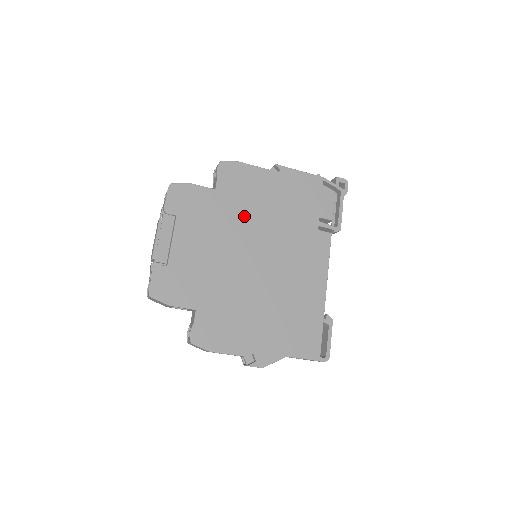
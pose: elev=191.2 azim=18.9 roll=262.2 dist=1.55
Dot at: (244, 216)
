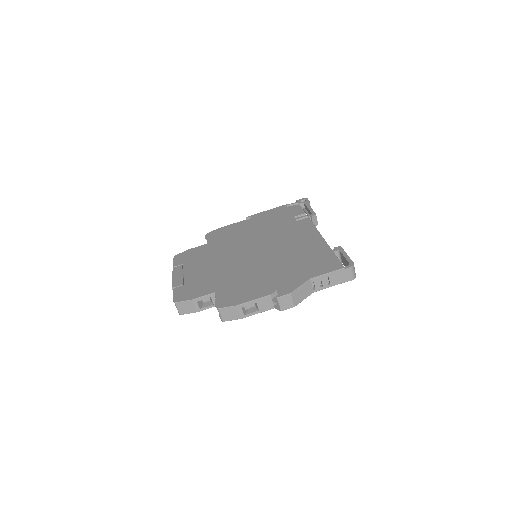
Dot at: (234, 242)
